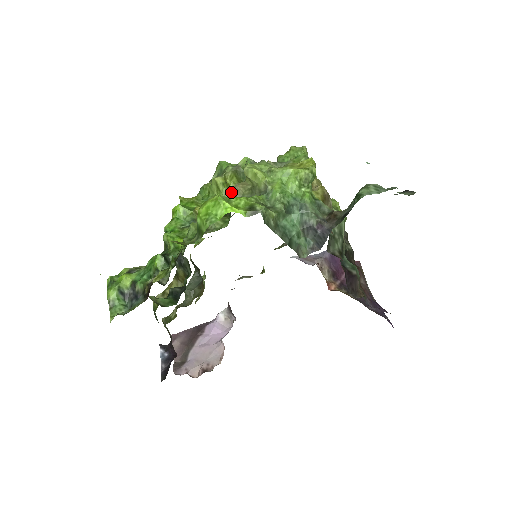
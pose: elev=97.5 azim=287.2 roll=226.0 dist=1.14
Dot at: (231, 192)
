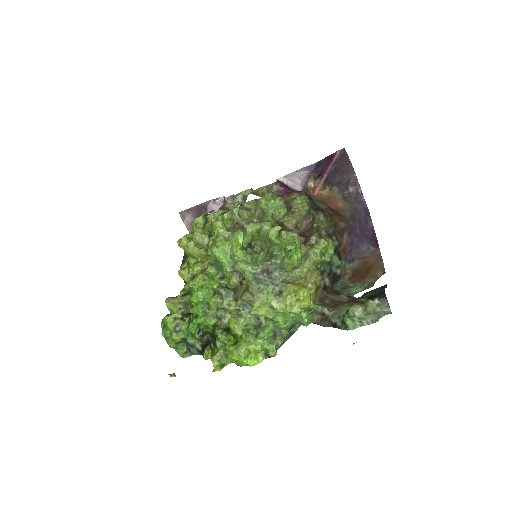
Dot at: (239, 303)
